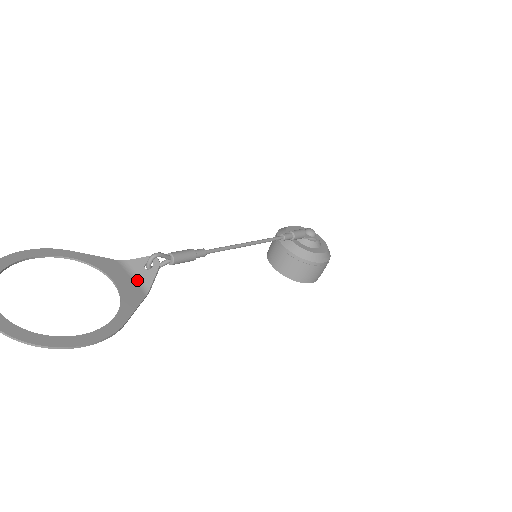
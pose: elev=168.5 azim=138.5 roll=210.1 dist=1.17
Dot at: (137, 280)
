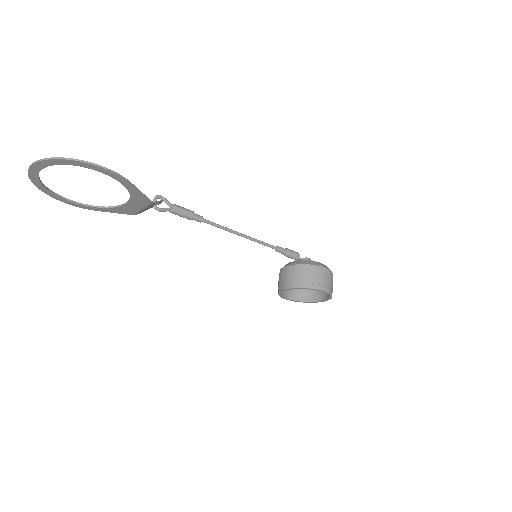
Dot at: (145, 206)
